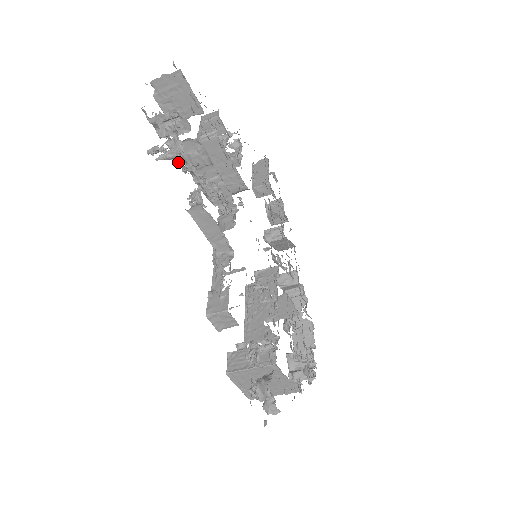
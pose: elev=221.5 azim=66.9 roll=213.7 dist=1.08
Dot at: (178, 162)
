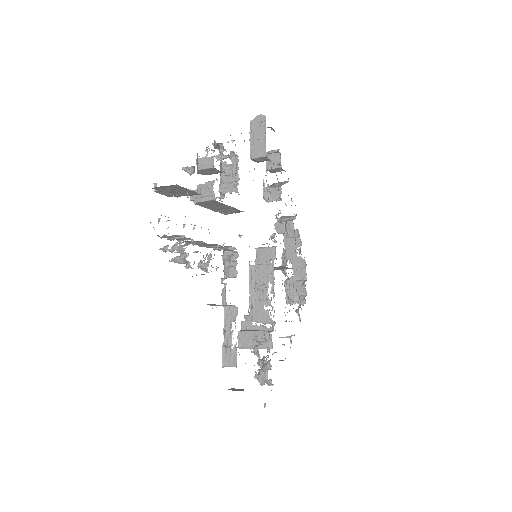
Dot at: occluded
